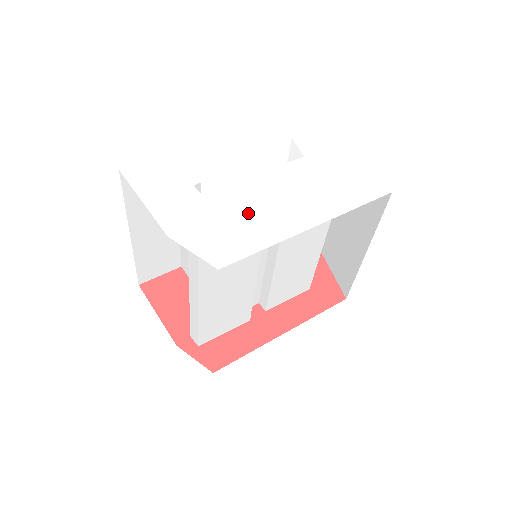
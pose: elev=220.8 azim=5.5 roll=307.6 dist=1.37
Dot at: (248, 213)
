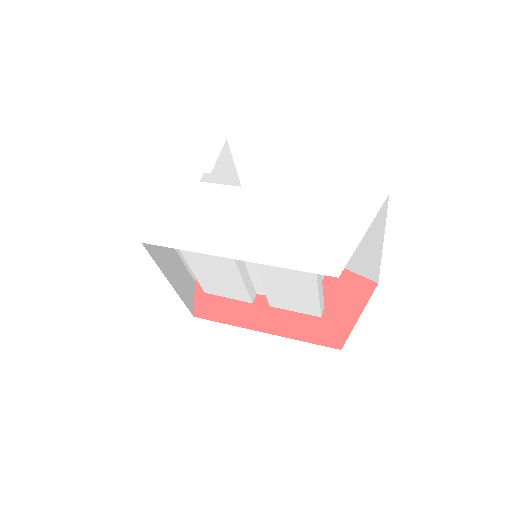
Dot at: (207, 216)
